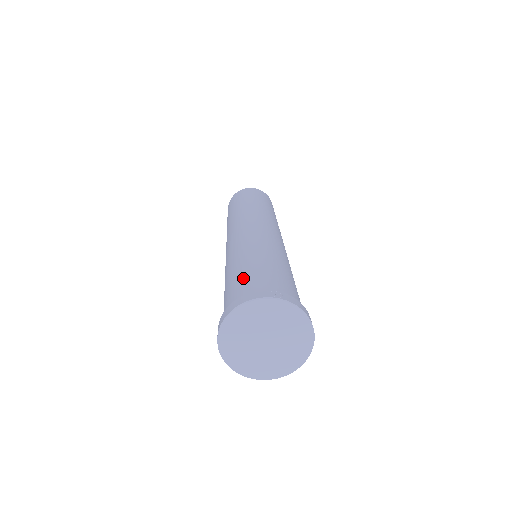
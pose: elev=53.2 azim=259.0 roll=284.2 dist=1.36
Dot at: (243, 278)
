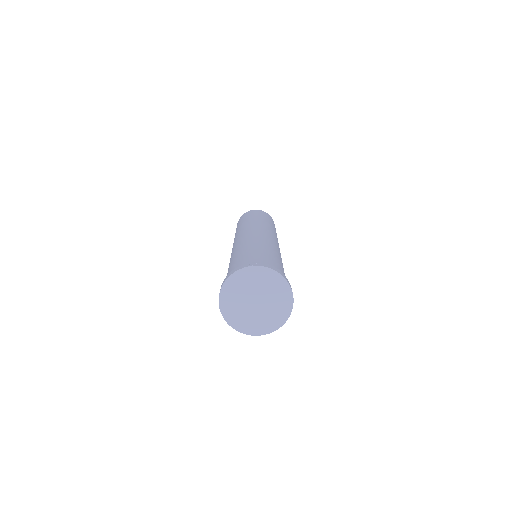
Dot at: (235, 263)
